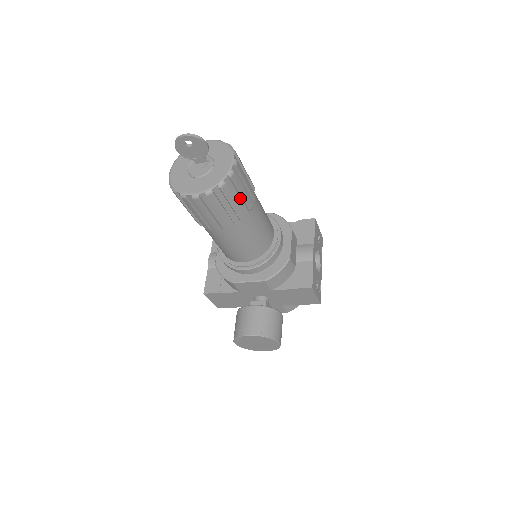
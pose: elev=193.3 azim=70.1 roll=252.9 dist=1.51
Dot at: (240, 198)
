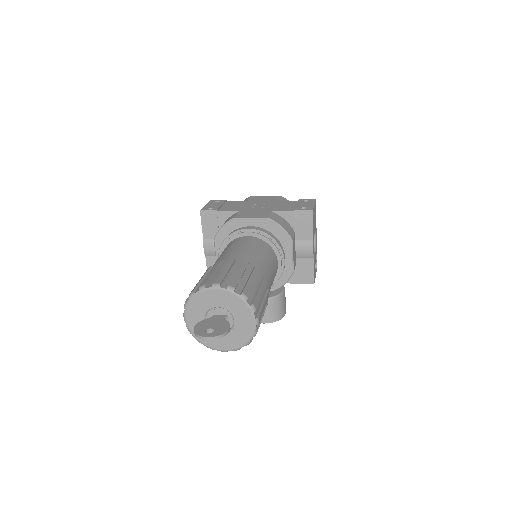
Dot at: occluded
